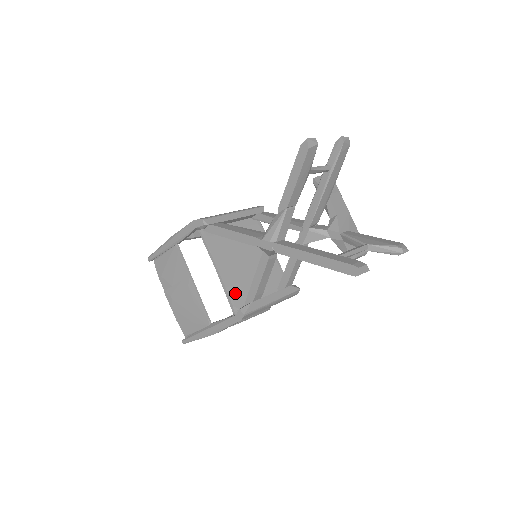
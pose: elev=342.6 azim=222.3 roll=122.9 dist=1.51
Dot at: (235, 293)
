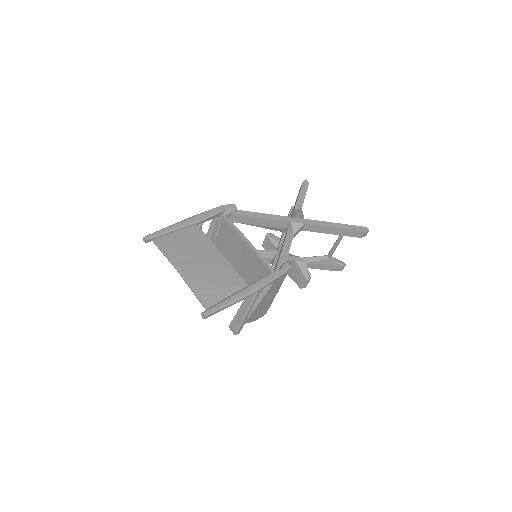
Dot at: occluded
